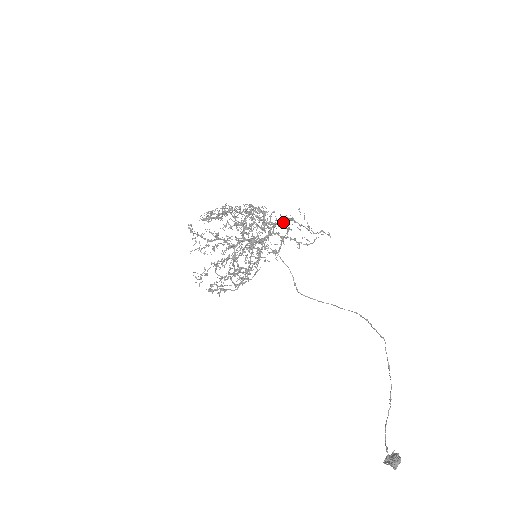
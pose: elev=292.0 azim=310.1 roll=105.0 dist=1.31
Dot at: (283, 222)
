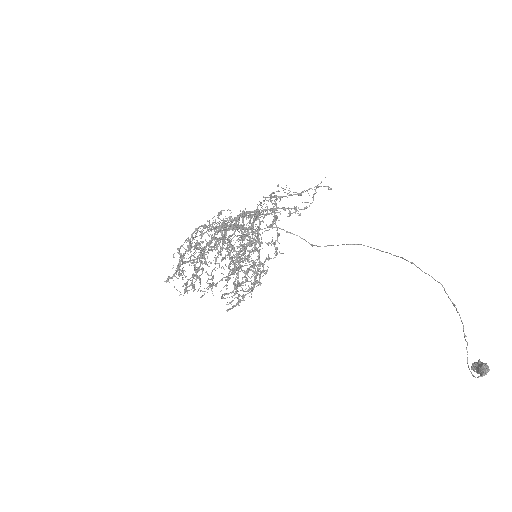
Dot at: (267, 211)
